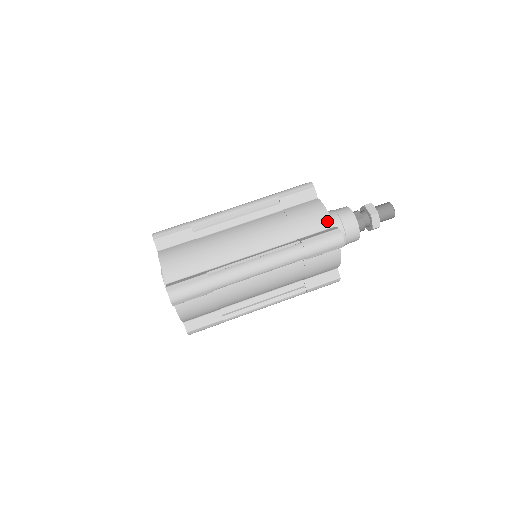
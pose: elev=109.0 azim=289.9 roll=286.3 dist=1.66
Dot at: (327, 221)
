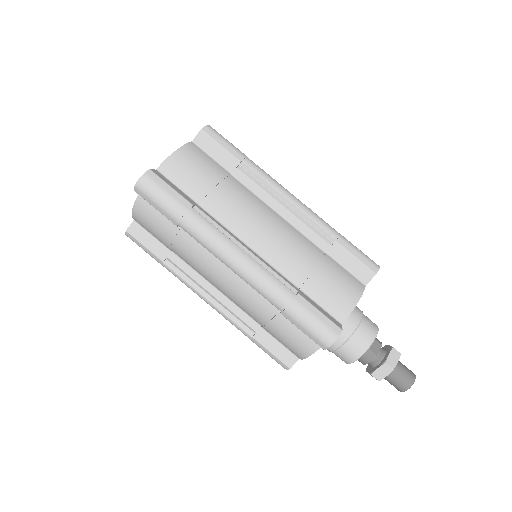
Dot at: (343, 311)
